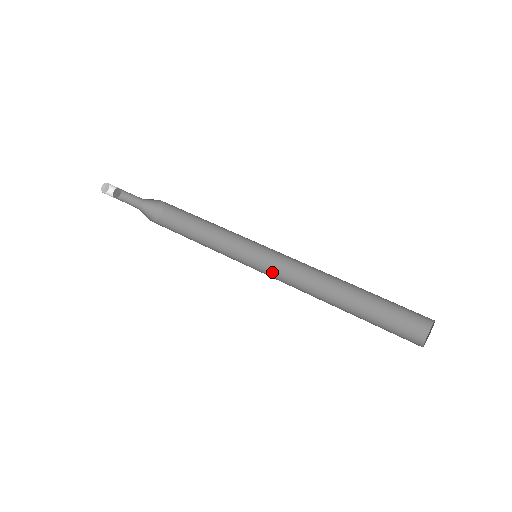
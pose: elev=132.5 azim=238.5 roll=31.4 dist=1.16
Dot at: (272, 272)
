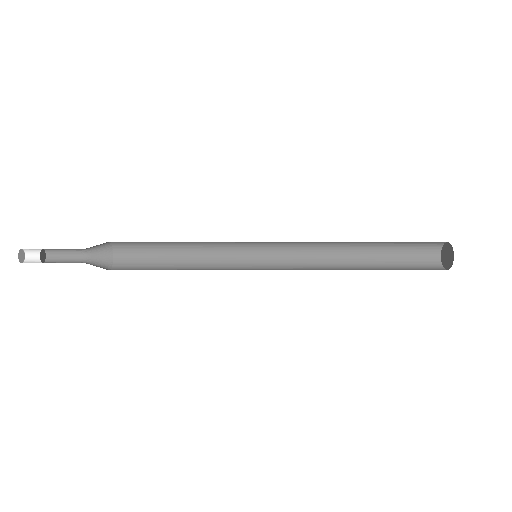
Dot at: occluded
